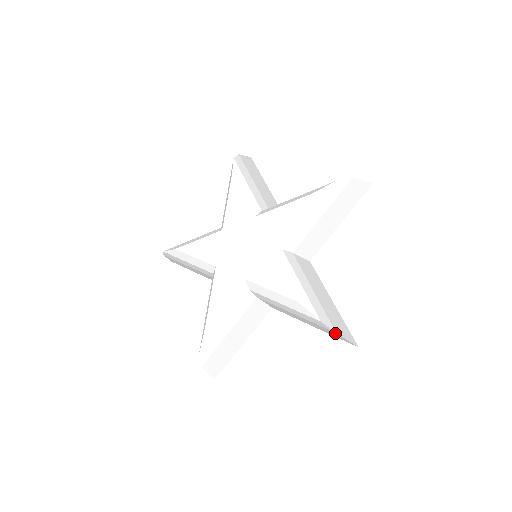
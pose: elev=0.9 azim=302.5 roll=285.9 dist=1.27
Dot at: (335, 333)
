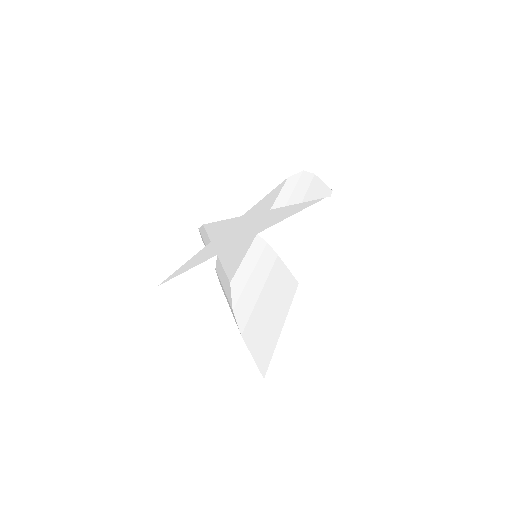
Dot at: (243, 338)
